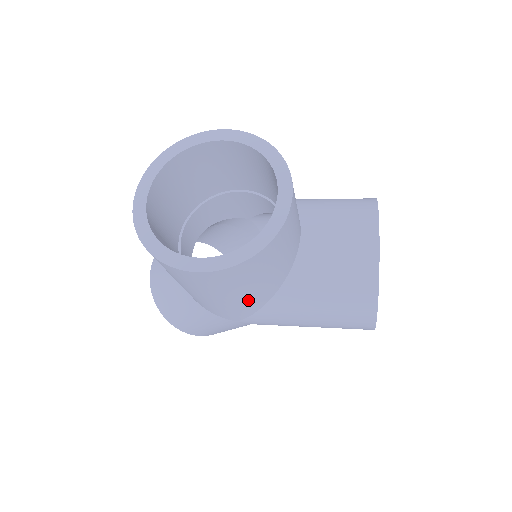
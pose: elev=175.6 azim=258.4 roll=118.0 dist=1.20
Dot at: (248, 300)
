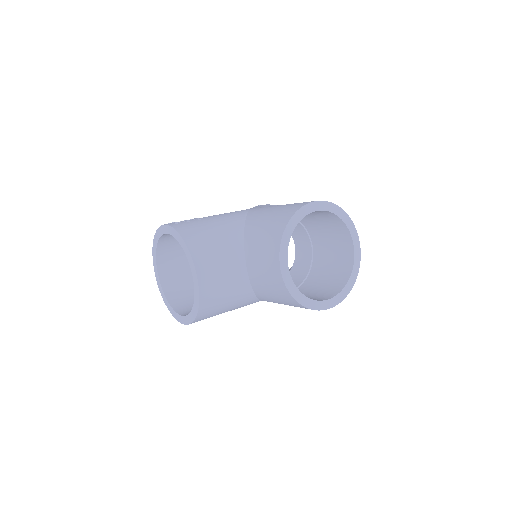
Dot at: (240, 307)
